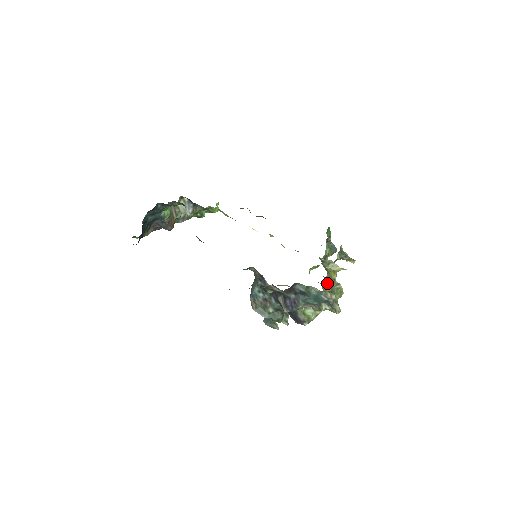
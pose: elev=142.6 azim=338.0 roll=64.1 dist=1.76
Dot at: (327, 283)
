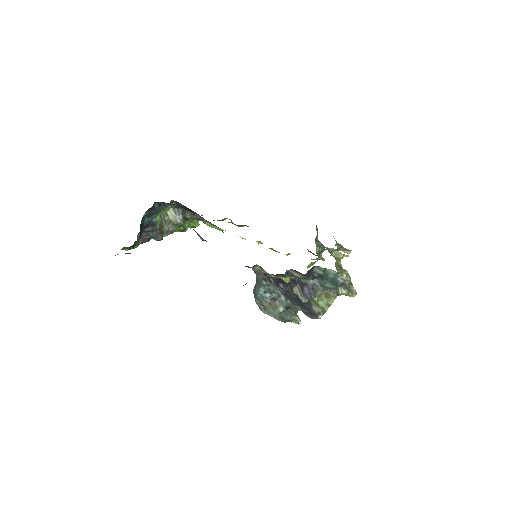
Dot at: (337, 268)
